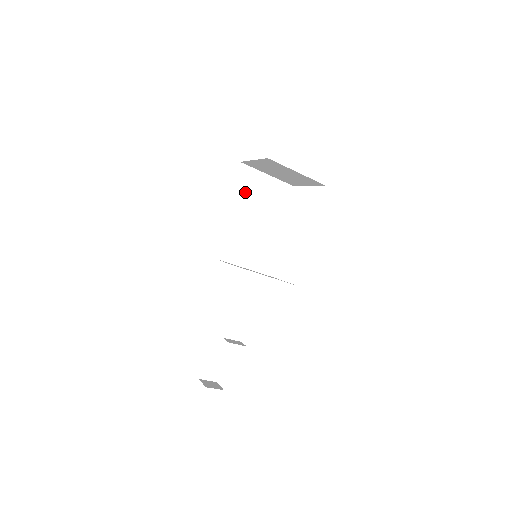
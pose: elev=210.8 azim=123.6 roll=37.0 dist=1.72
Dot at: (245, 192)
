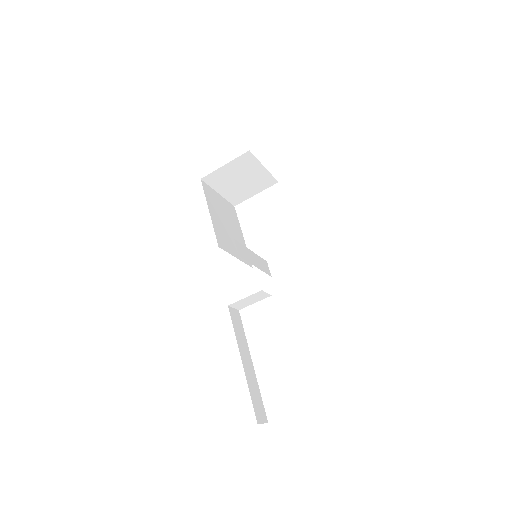
Dot at: (214, 206)
